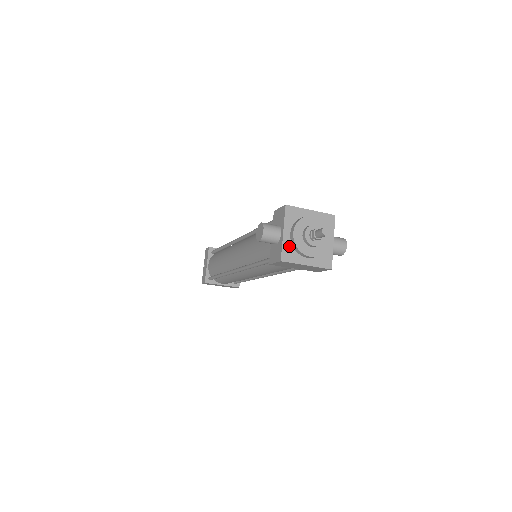
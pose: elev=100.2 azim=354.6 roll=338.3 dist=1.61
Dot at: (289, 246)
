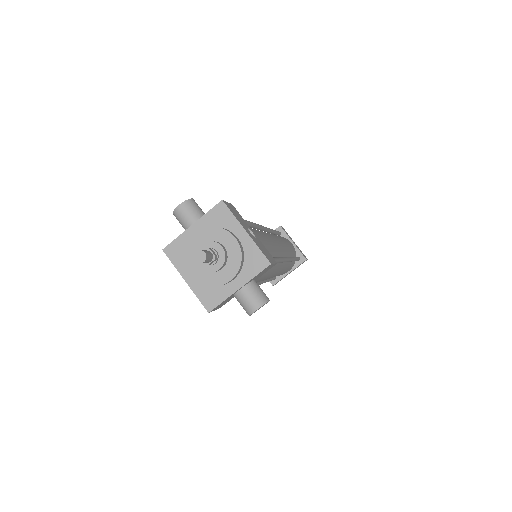
Dot at: (185, 244)
